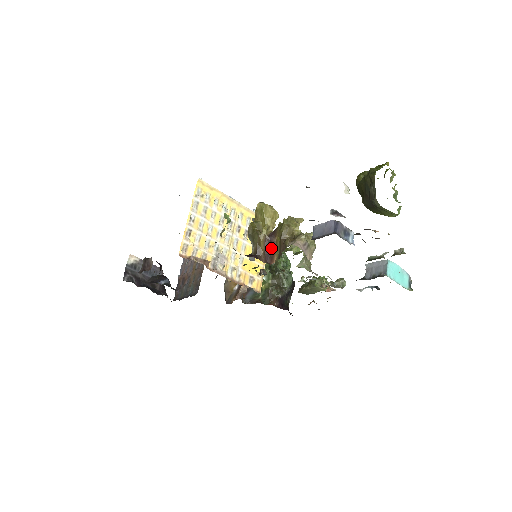
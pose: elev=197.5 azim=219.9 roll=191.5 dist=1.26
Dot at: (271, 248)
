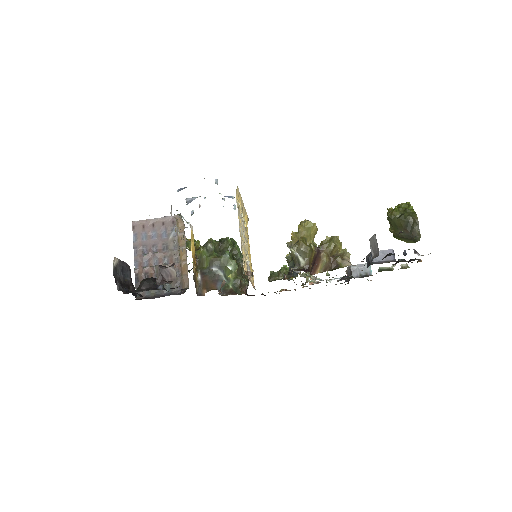
Dot at: (316, 262)
